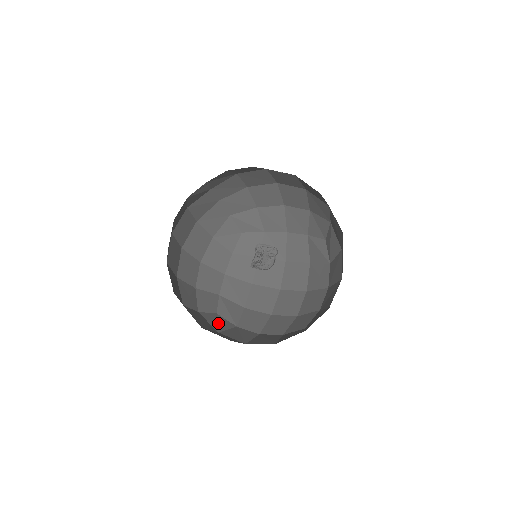
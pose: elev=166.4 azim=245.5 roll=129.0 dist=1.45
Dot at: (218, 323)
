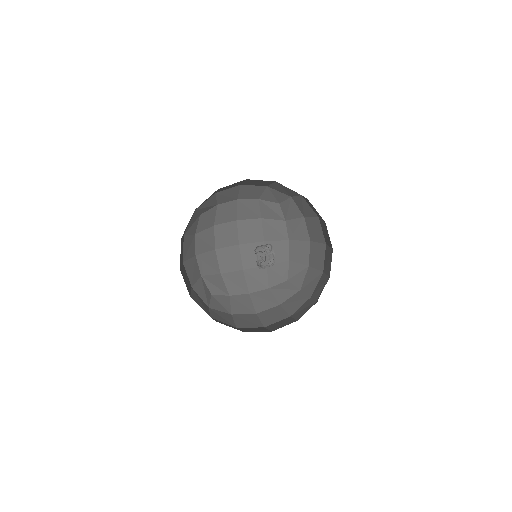
Dot at: (222, 305)
